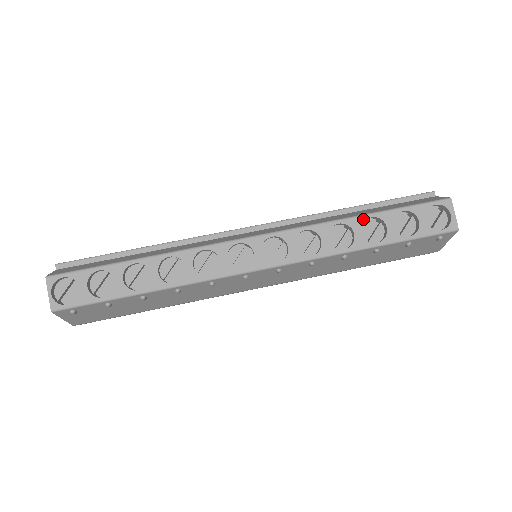
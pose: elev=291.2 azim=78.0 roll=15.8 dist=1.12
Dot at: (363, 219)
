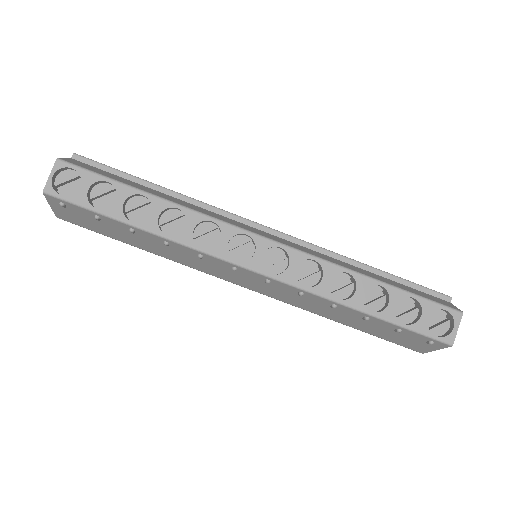
Dot at: (372, 282)
